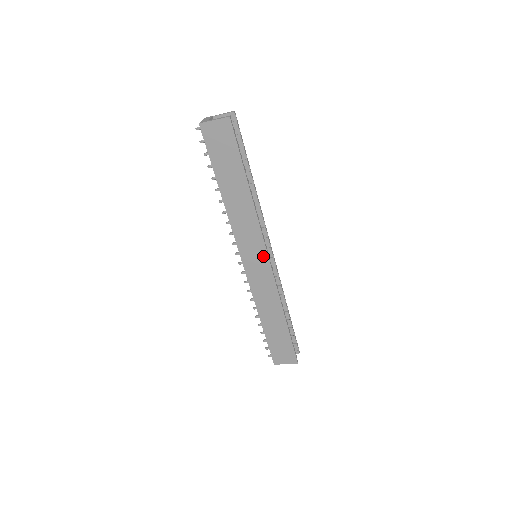
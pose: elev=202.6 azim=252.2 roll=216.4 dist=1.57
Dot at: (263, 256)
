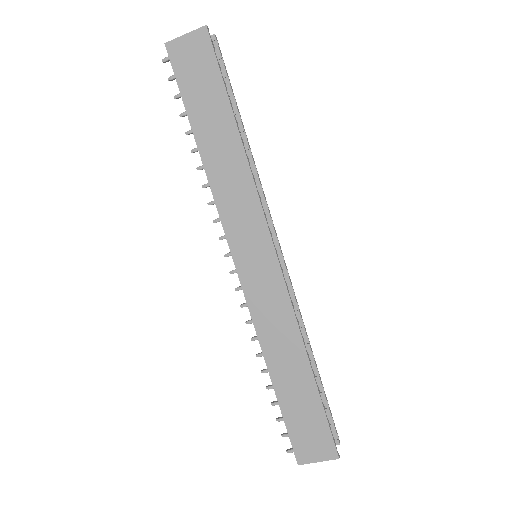
Dot at: (266, 247)
